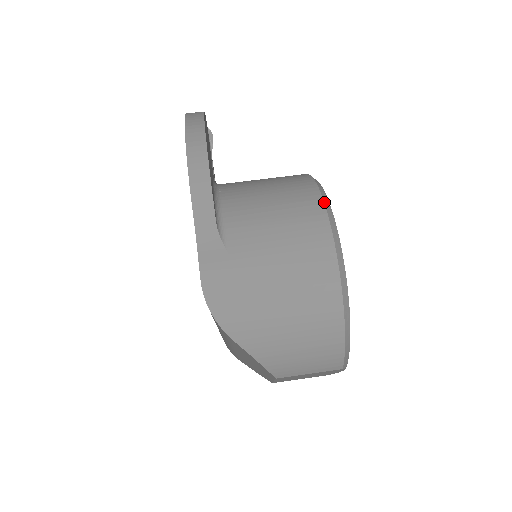
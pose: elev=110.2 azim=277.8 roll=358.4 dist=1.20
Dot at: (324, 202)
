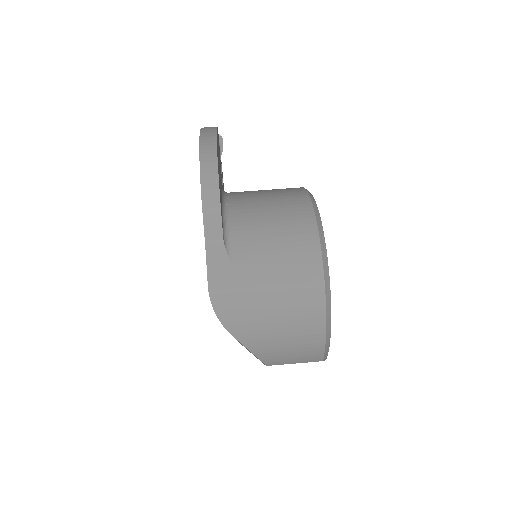
Dot at: (317, 222)
